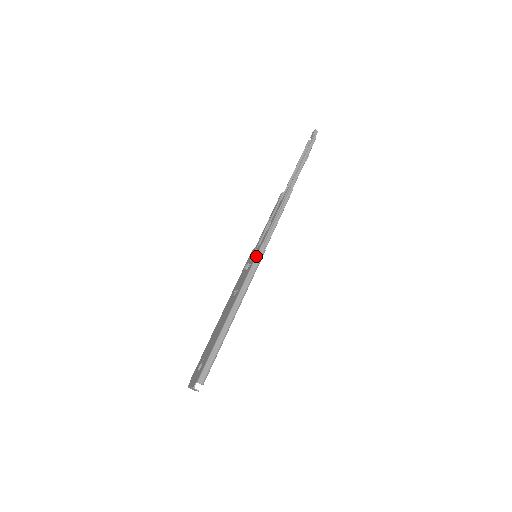
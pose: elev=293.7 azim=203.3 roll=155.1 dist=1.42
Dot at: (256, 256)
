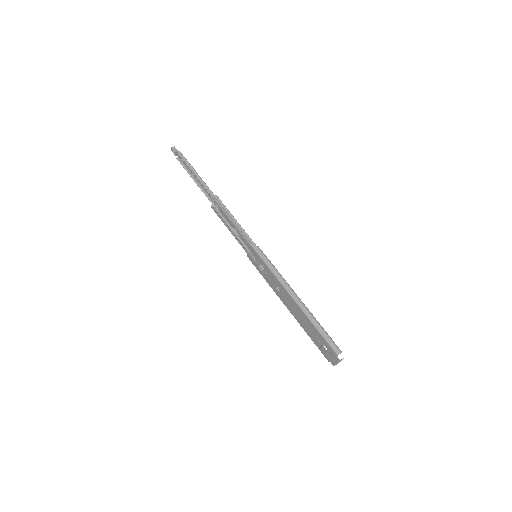
Dot at: (259, 255)
